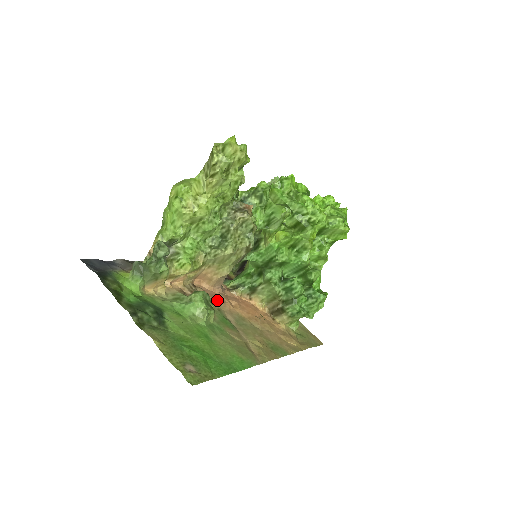
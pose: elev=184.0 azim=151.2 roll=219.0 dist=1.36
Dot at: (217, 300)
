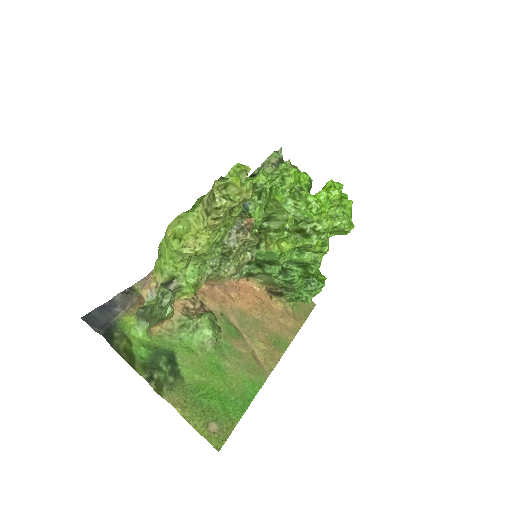
Dot at: (218, 301)
